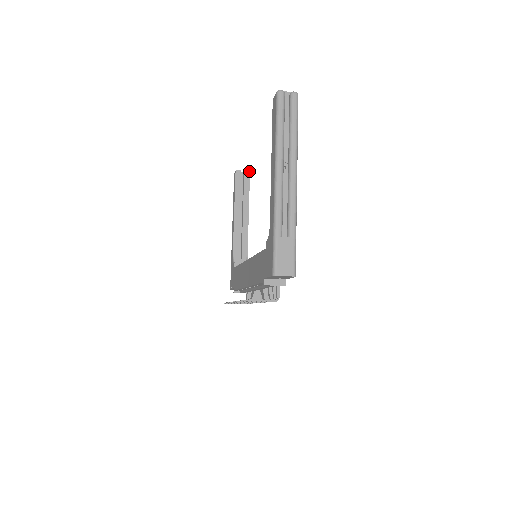
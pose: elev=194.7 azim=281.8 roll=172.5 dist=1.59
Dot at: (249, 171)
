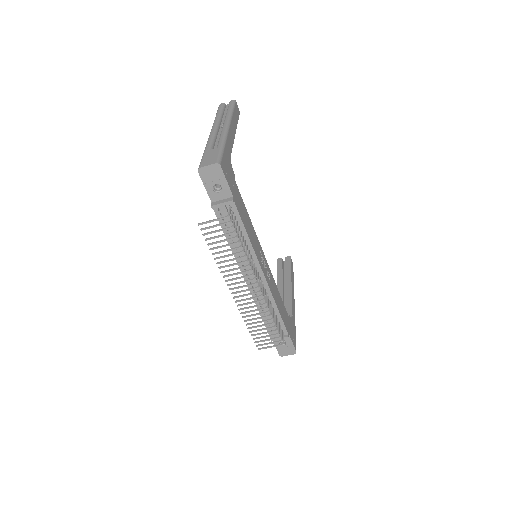
Dot at: (290, 256)
